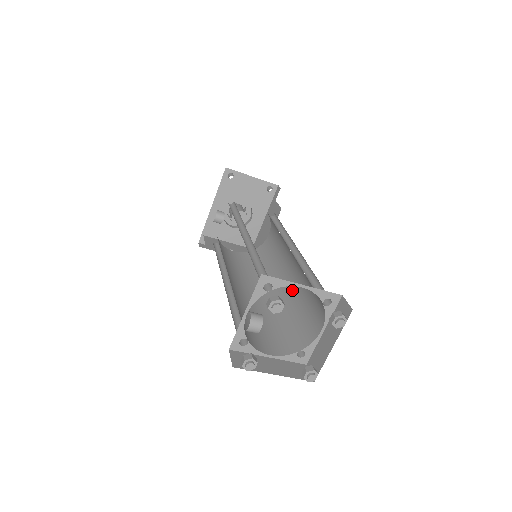
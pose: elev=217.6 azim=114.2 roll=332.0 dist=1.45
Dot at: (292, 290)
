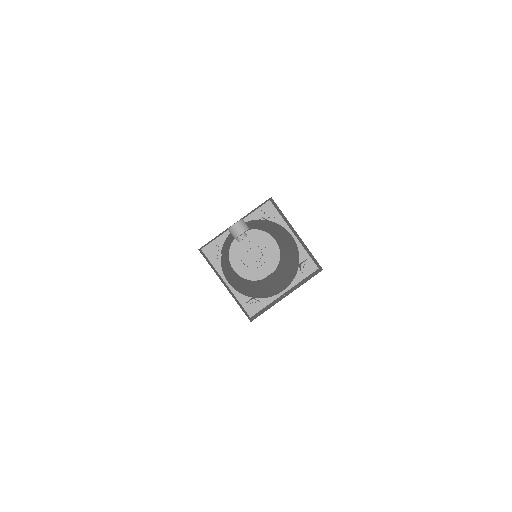
Dot at: (270, 286)
